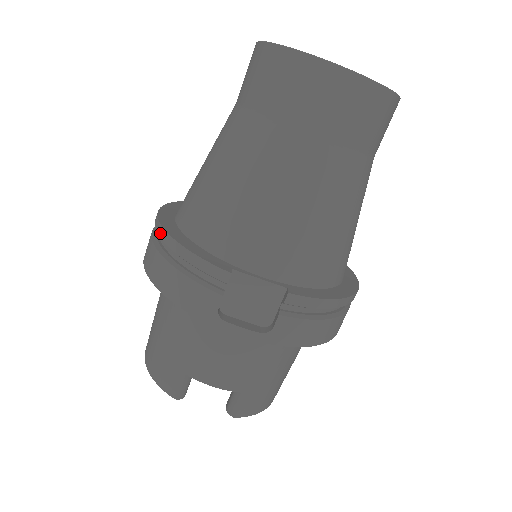
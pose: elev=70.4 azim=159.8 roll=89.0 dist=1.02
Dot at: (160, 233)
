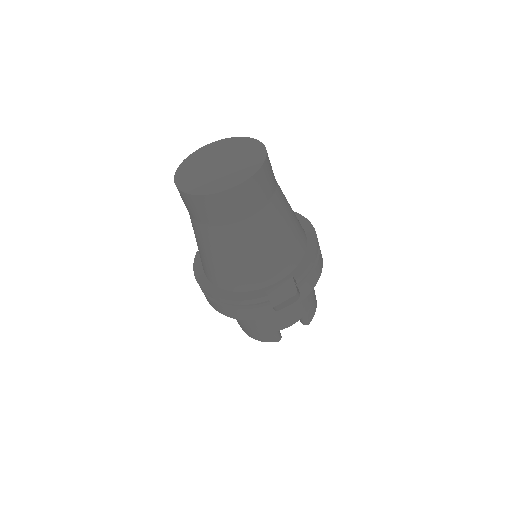
Dot at: (216, 299)
